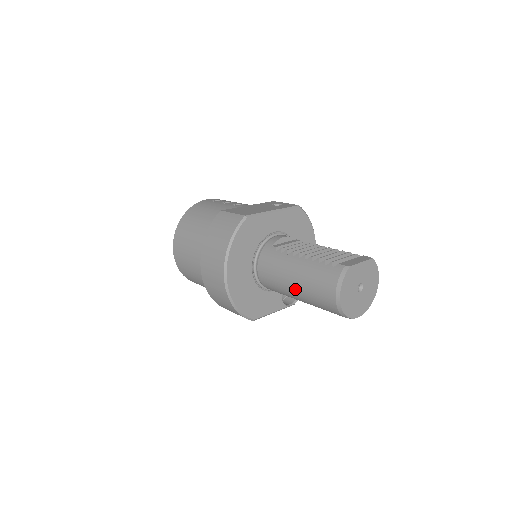
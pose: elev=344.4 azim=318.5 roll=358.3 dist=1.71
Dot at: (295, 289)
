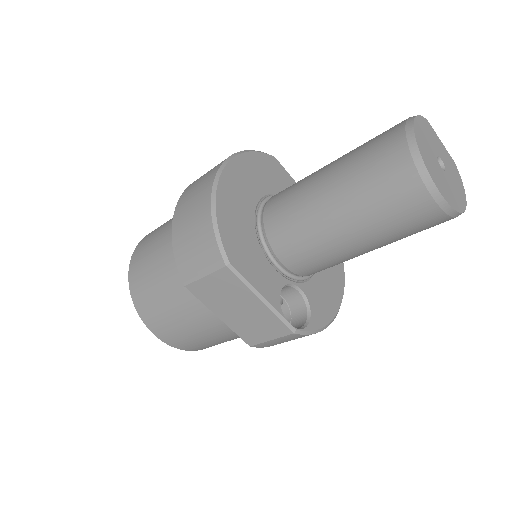
Dot at: (328, 176)
